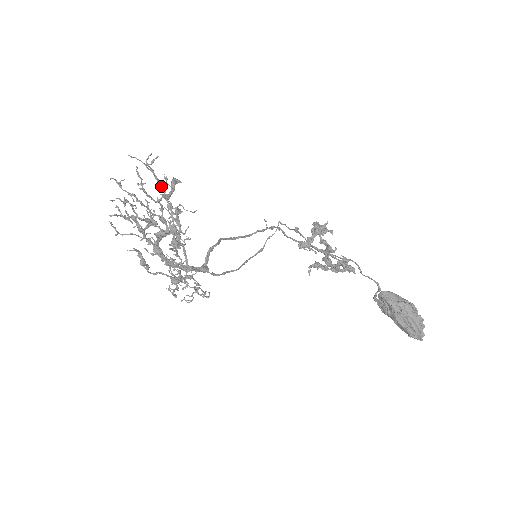
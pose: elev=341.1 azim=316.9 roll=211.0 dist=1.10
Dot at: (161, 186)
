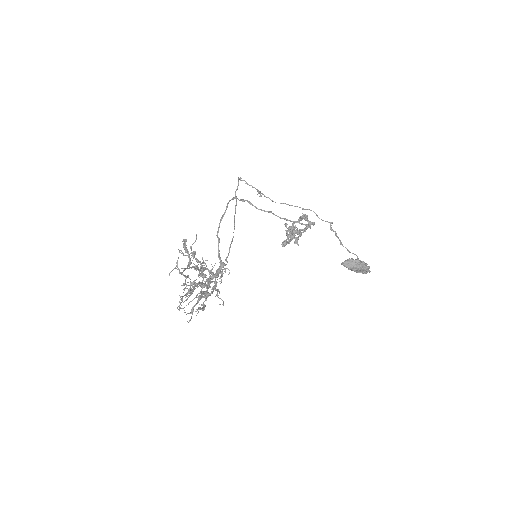
Dot at: (188, 268)
